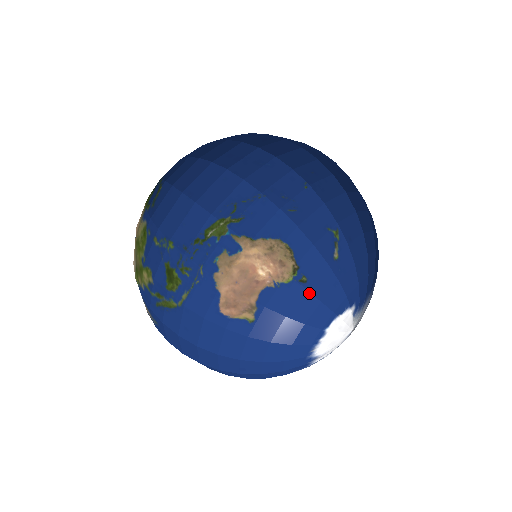
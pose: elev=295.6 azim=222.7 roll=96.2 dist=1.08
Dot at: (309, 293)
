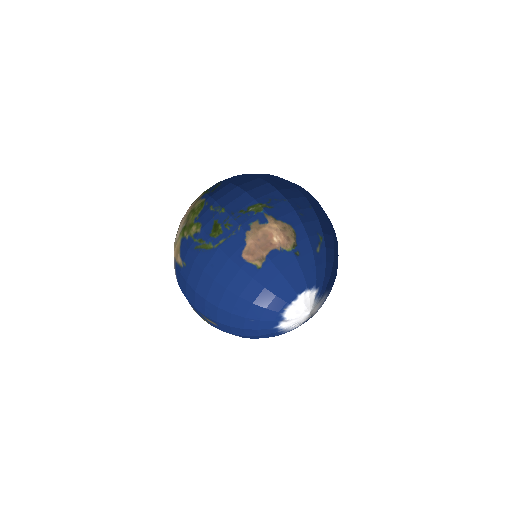
Dot at: (298, 263)
